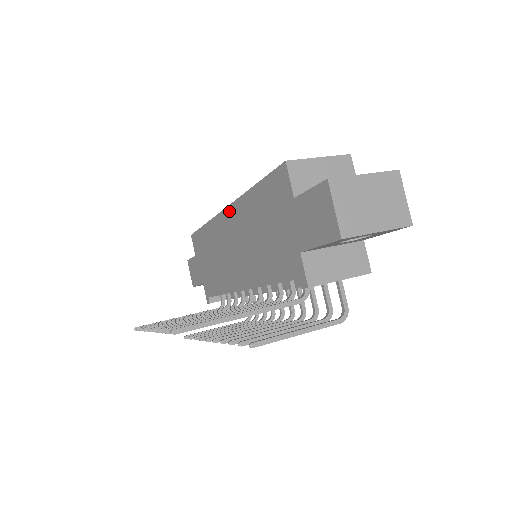
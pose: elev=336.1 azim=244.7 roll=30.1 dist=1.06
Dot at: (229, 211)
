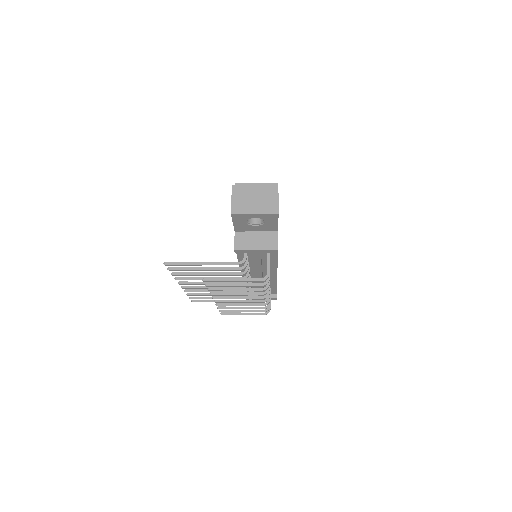
Dot at: occluded
